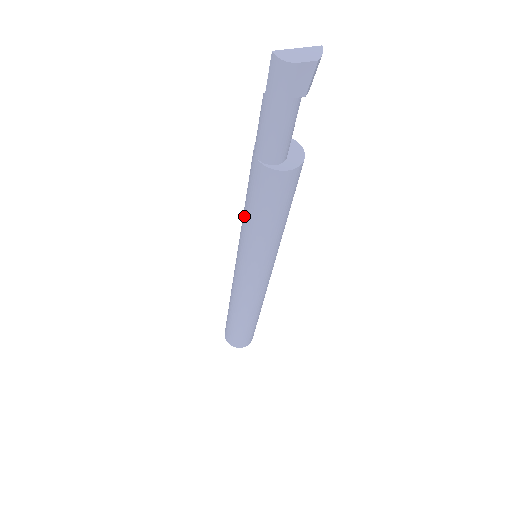
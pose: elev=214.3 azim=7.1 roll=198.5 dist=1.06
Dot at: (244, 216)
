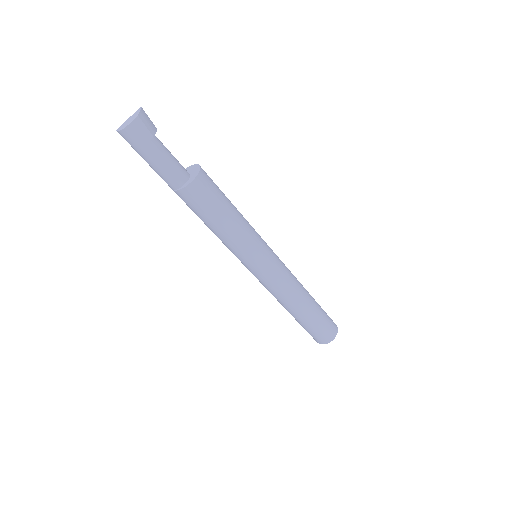
Dot at: occluded
